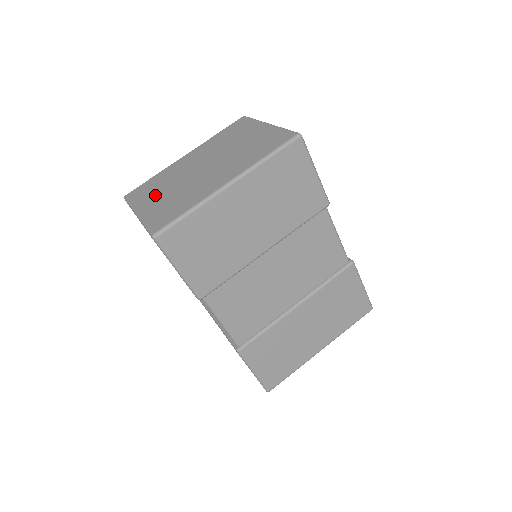
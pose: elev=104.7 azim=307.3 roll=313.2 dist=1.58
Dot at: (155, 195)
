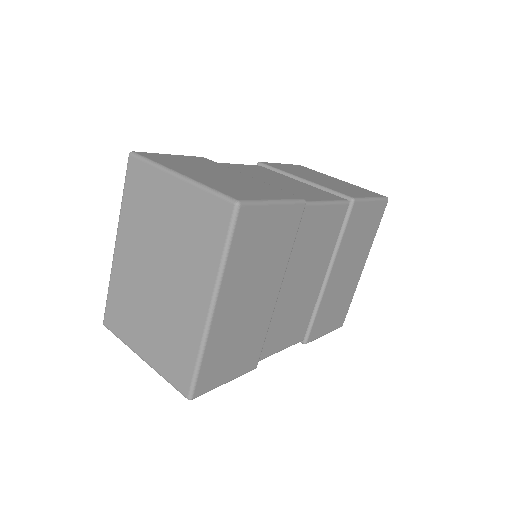
Dot at: (138, 328)
